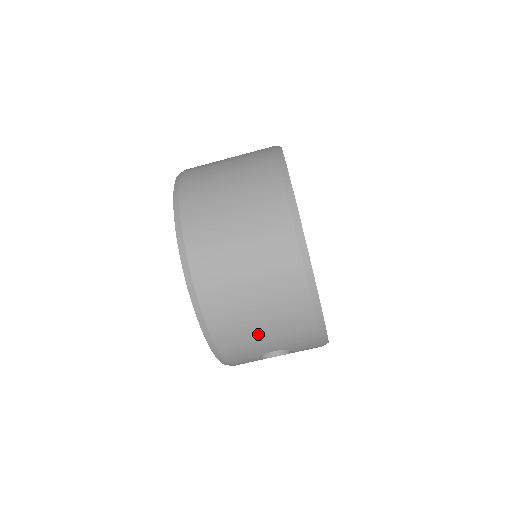
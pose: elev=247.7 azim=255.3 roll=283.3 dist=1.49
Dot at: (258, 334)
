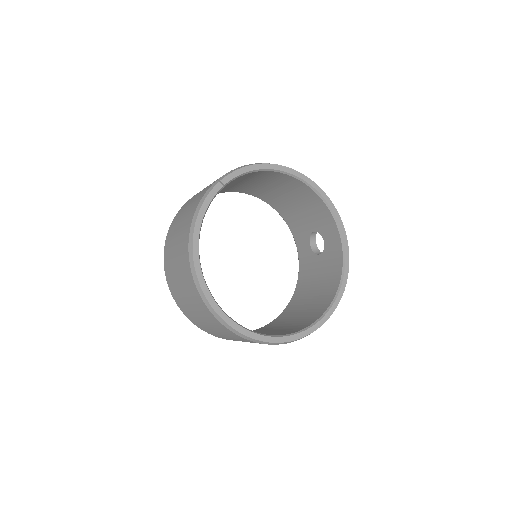
Dot at: occluded
